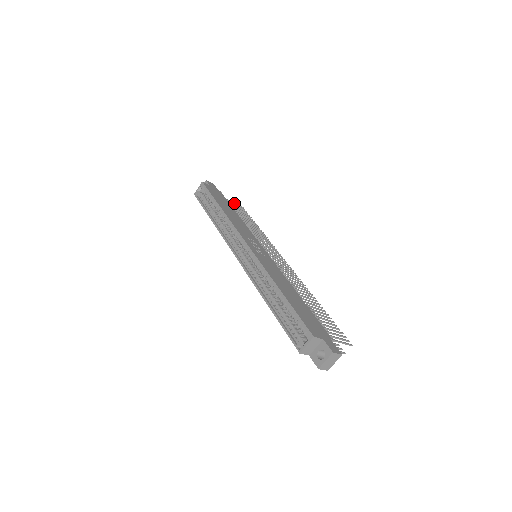
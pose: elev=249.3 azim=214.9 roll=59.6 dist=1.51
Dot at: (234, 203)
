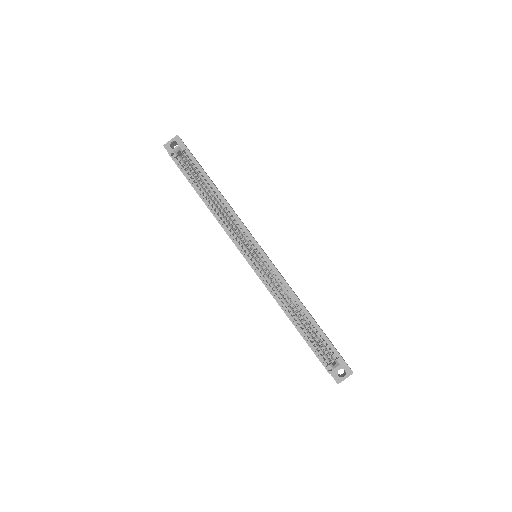
Dot at: occluded
